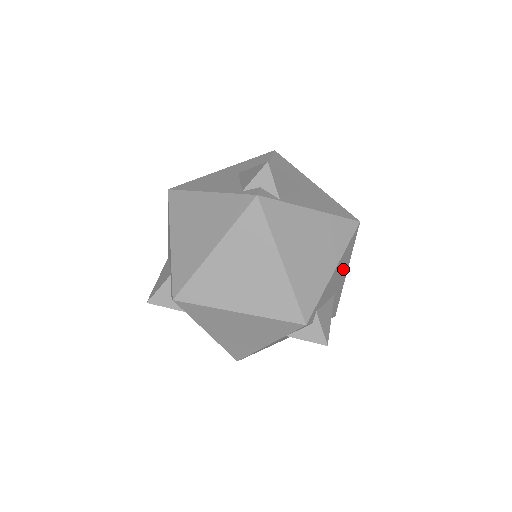
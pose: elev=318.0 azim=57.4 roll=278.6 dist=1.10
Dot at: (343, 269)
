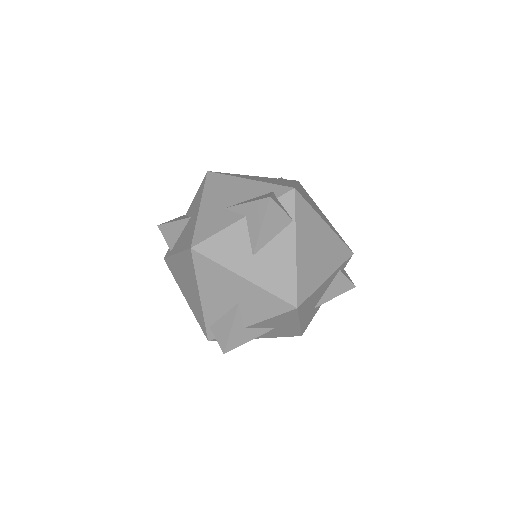
Dot at: occluded
